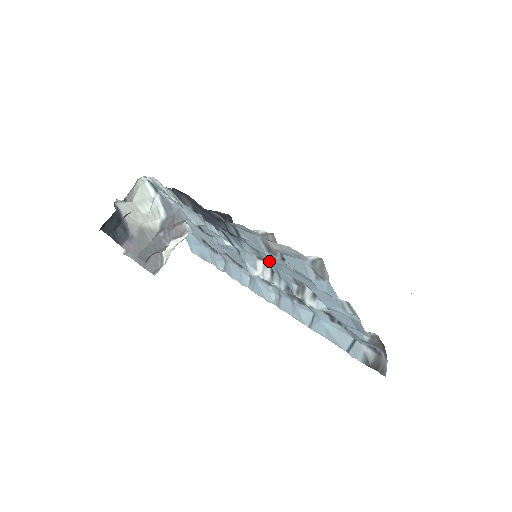
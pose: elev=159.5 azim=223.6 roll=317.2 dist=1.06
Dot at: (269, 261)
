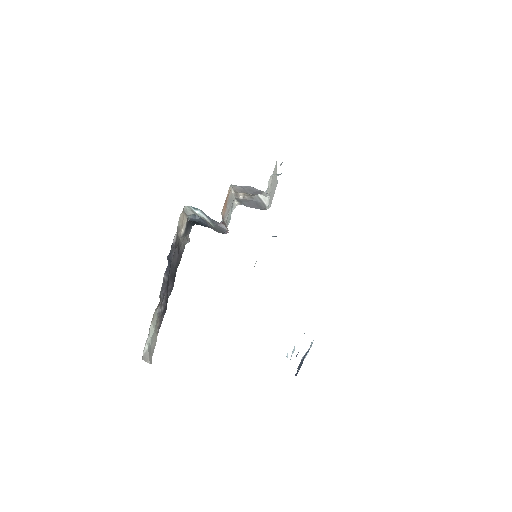
Dot at: occluded
